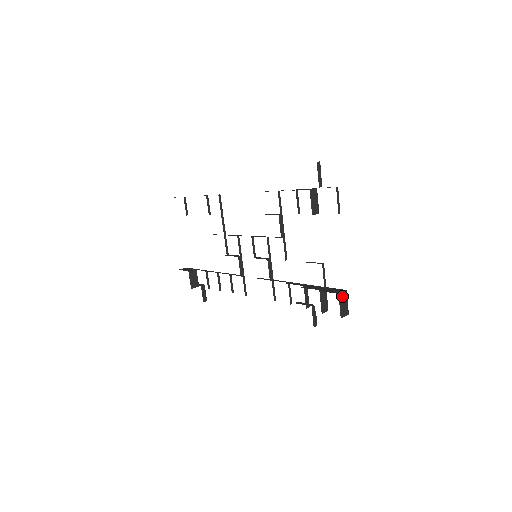
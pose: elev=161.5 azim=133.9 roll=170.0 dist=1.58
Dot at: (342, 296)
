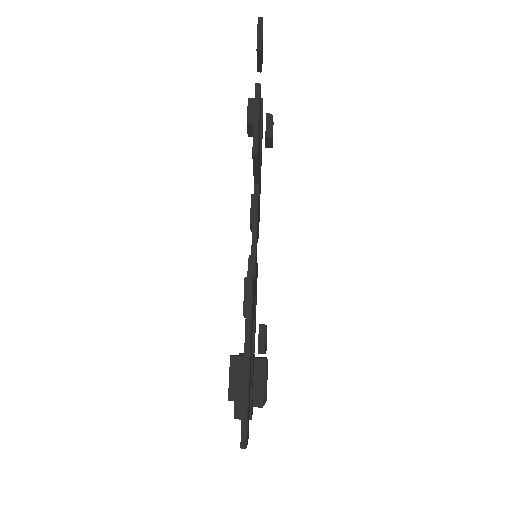
Dot at: occluded
